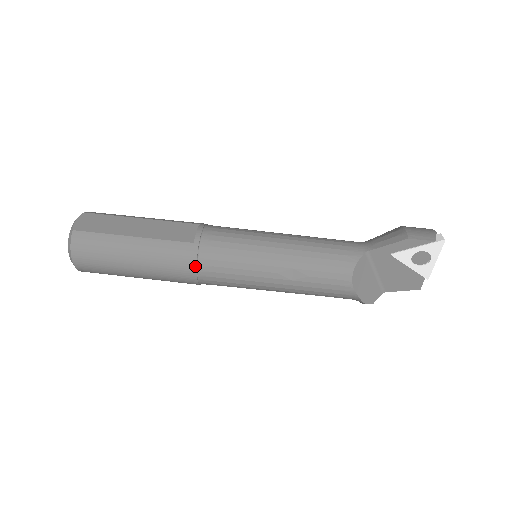
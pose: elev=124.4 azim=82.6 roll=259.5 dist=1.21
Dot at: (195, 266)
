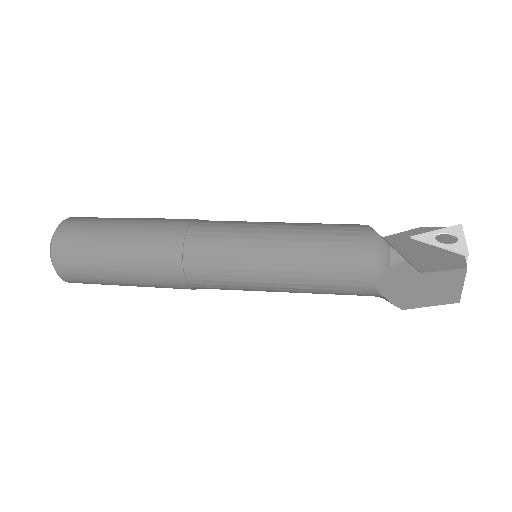
Dot at: (192, 220)
